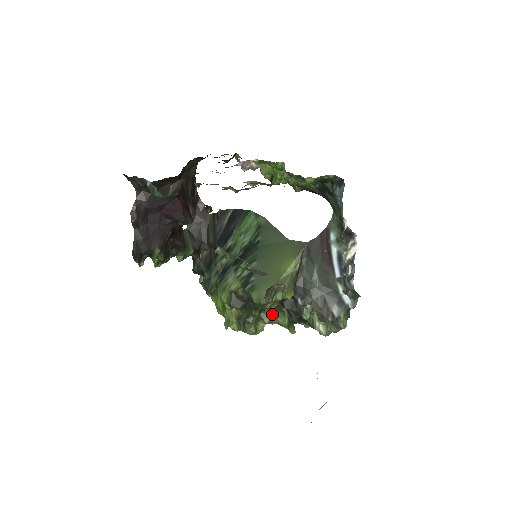
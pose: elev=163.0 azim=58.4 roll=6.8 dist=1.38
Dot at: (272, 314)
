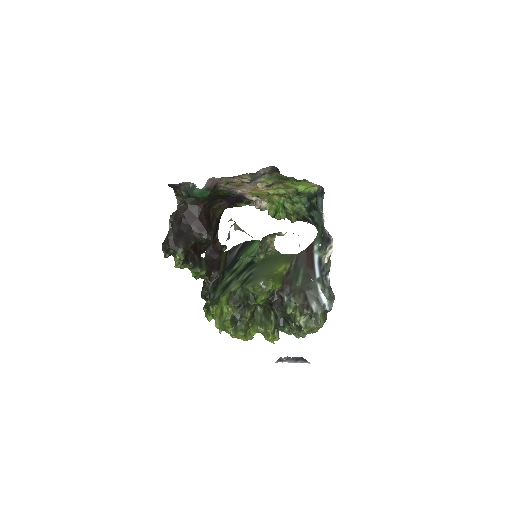
Dot at: (261, 323)
